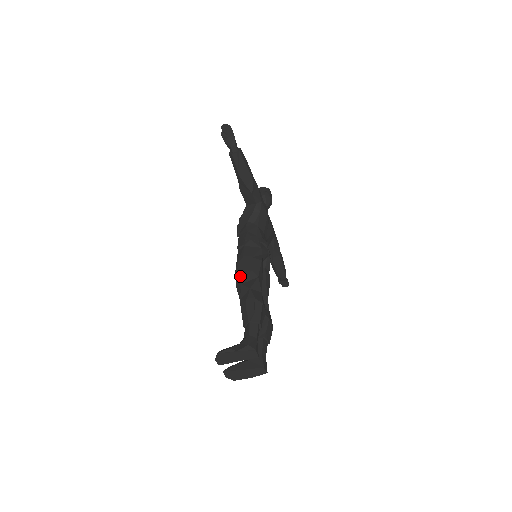
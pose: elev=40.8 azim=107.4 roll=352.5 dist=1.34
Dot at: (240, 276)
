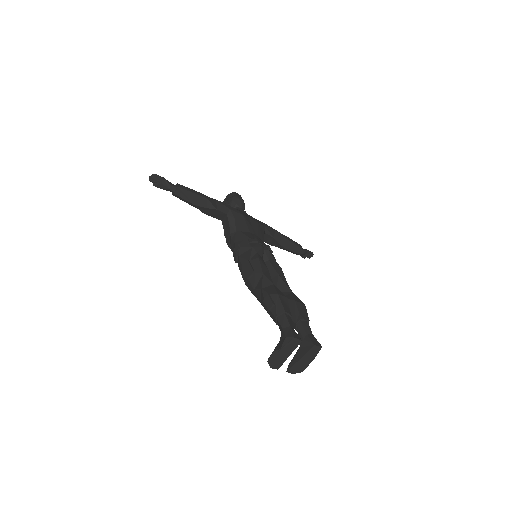
Dot at: (249, 284)
